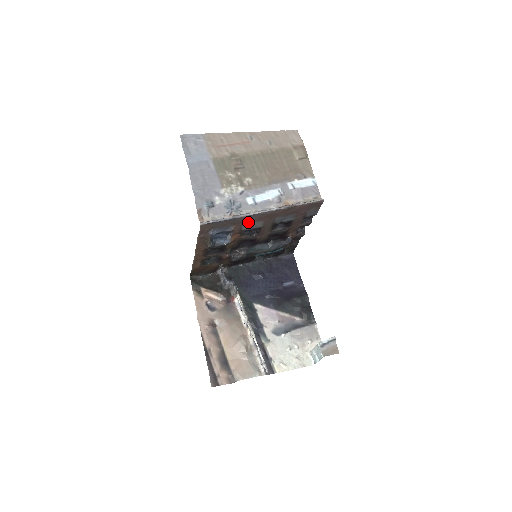
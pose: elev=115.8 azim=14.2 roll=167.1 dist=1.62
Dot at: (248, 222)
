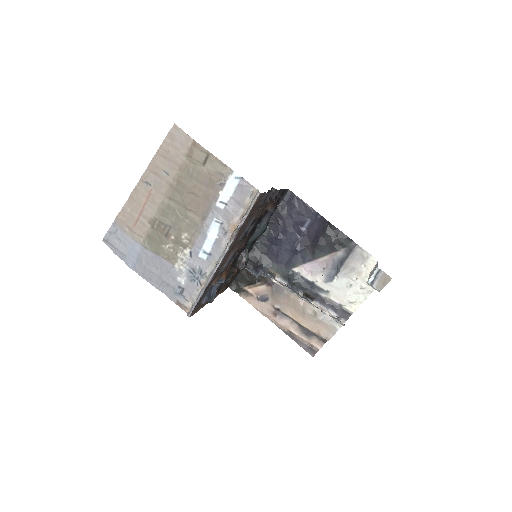
Dot at: (220, 270)
